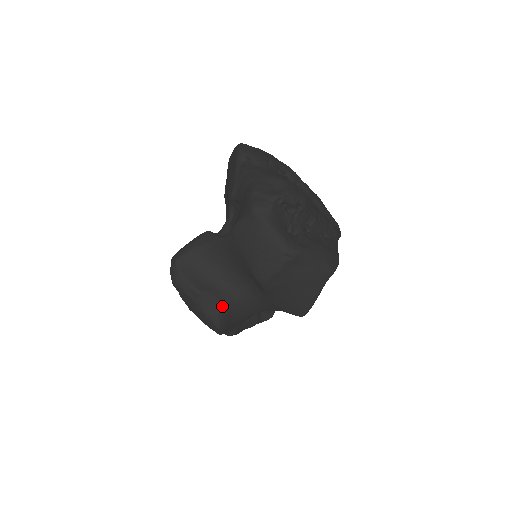
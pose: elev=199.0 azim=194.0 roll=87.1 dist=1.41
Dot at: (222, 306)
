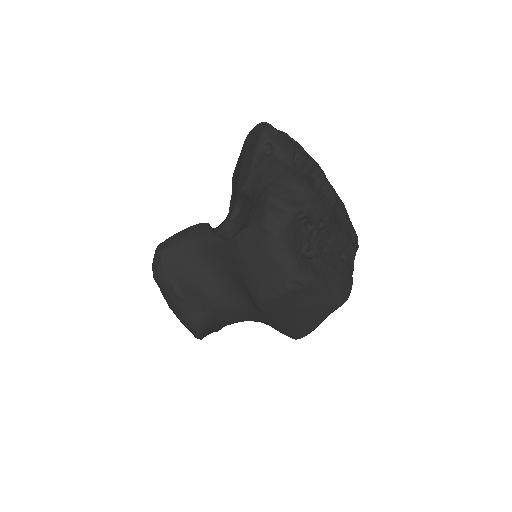
Dot at: (207, 314)
